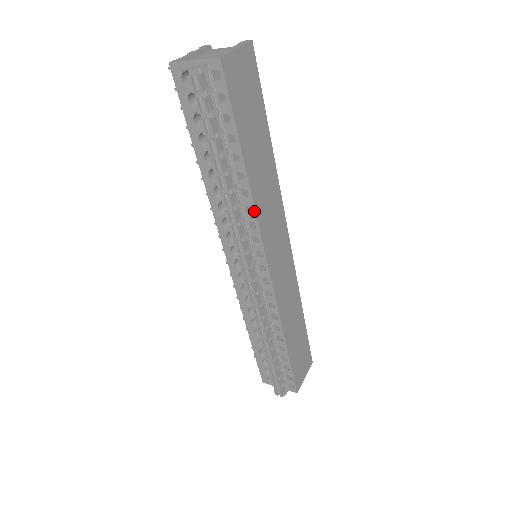
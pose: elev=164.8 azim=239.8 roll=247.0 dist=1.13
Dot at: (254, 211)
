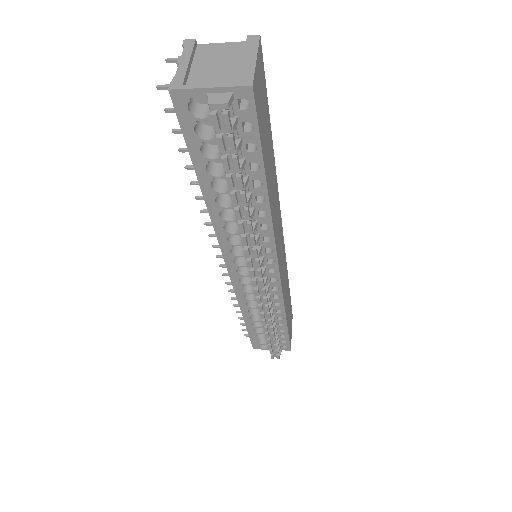
Dot at: (271, 228)
